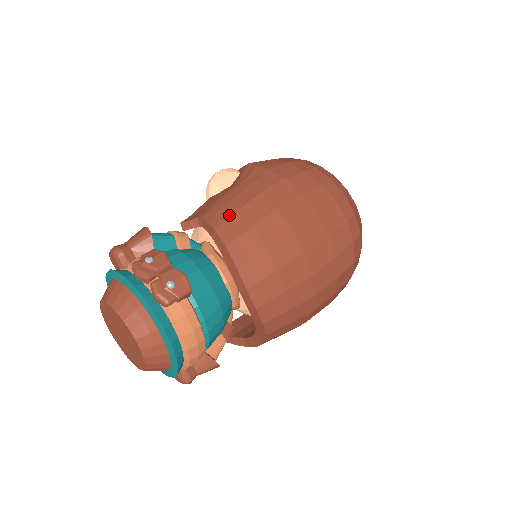
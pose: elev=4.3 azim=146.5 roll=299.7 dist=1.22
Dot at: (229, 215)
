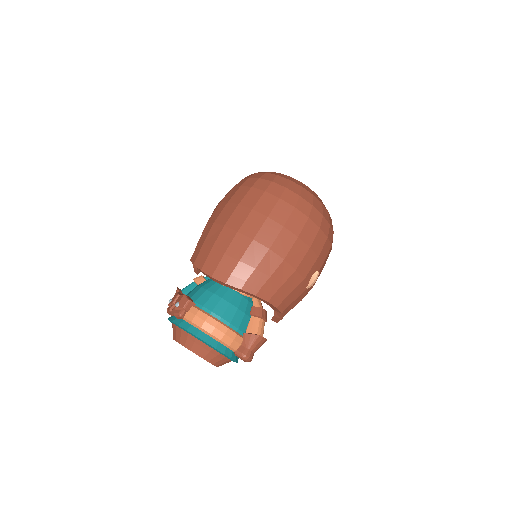
Dot at: (196, 247)
